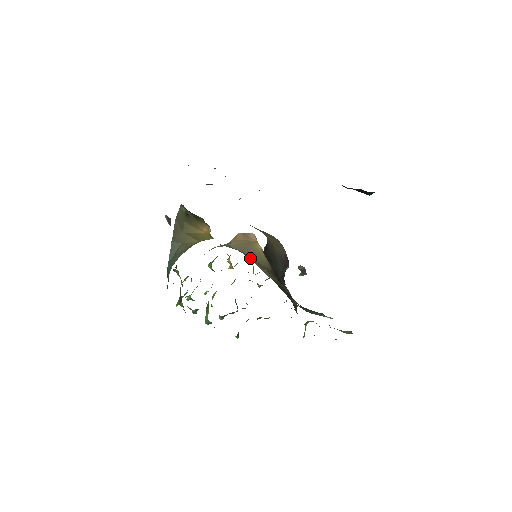
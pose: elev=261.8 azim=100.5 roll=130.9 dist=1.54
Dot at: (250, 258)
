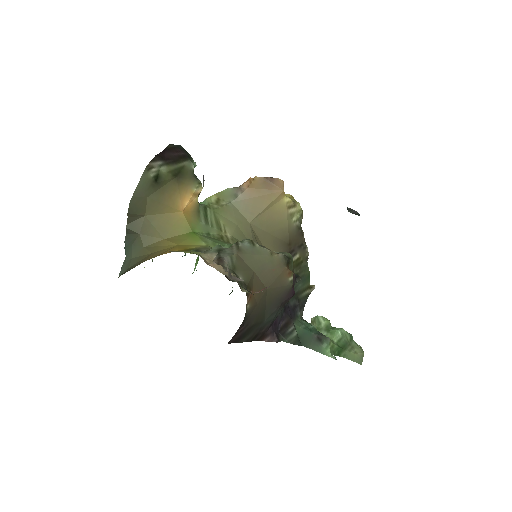
Dot at: (258, 232)
